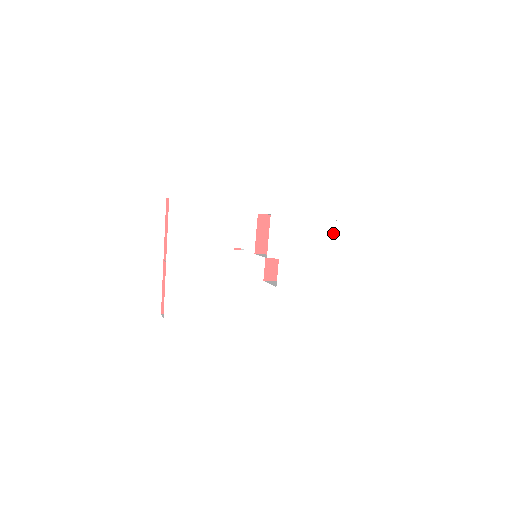
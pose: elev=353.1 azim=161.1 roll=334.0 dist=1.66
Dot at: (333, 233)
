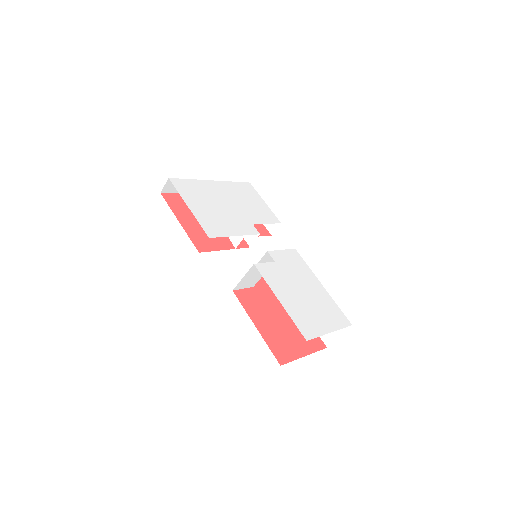
Dot at: (328, 306)
